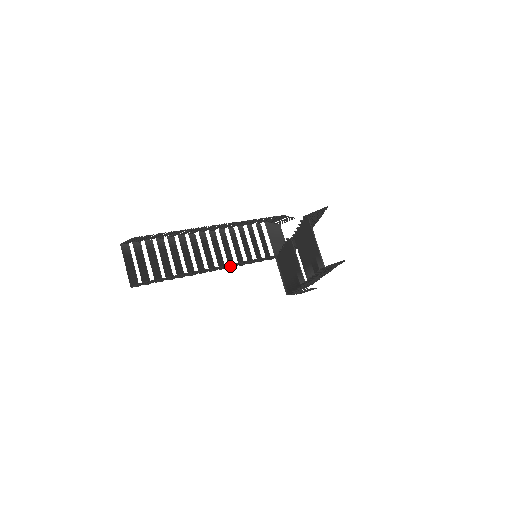
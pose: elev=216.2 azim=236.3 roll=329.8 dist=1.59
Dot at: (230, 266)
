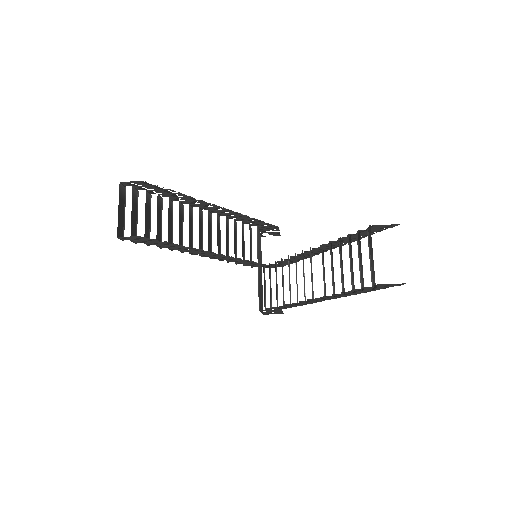
Dot at: (221, 257)
